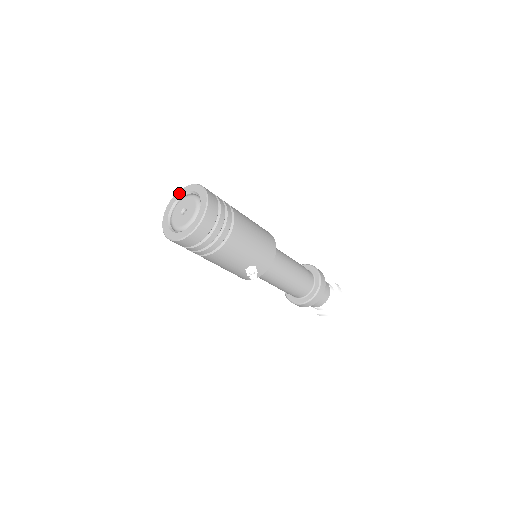
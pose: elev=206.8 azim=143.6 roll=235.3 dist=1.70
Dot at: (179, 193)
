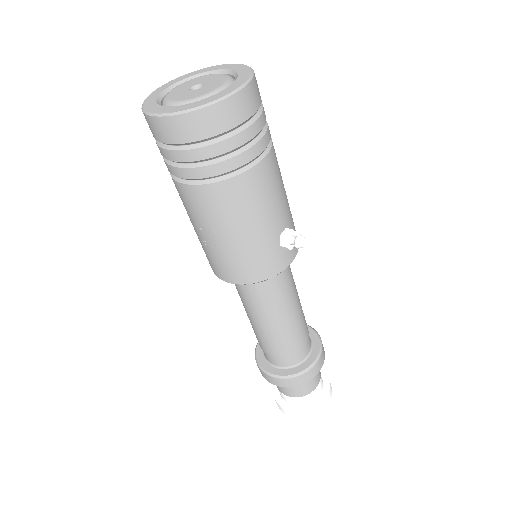
Dot at: (162, 87)
